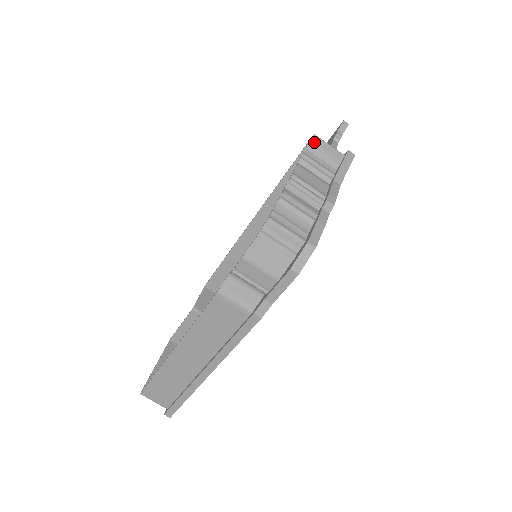
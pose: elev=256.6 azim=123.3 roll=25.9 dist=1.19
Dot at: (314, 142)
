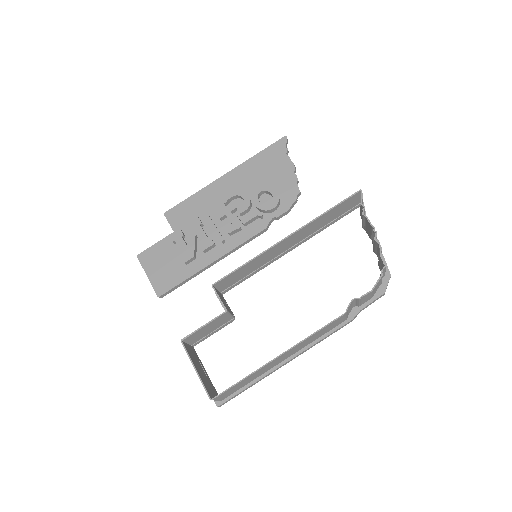
Dot at: occluded
